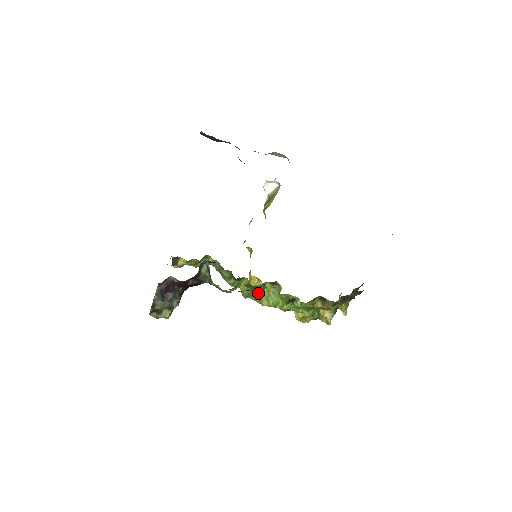
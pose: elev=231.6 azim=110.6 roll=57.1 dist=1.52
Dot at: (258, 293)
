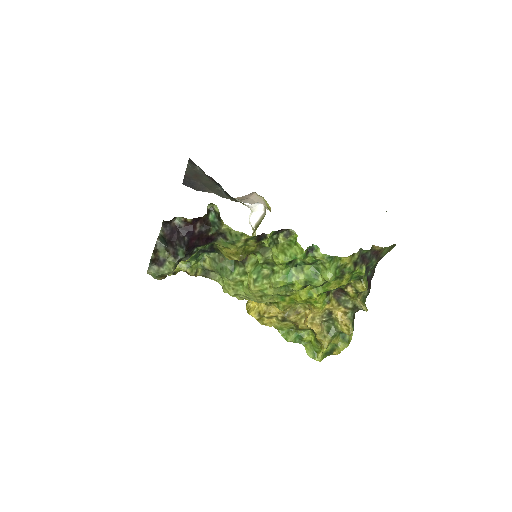
Dot at: (272, 247)
